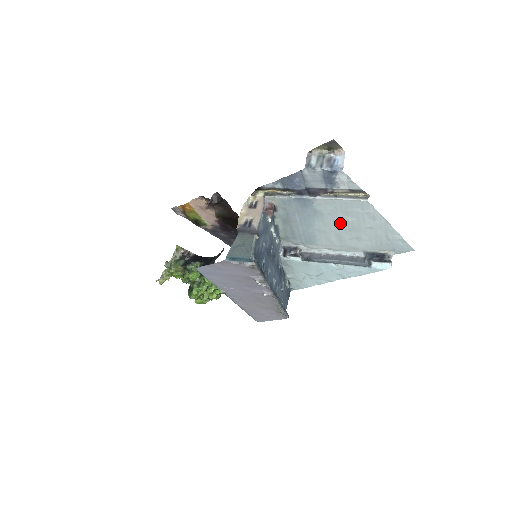
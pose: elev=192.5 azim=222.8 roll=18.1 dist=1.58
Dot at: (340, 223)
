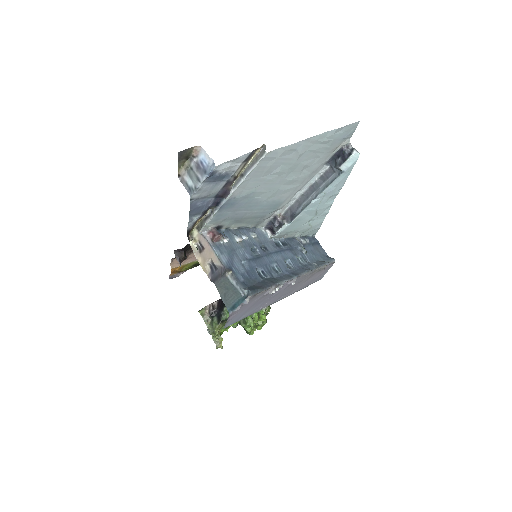
Dot at: (275, 179)
